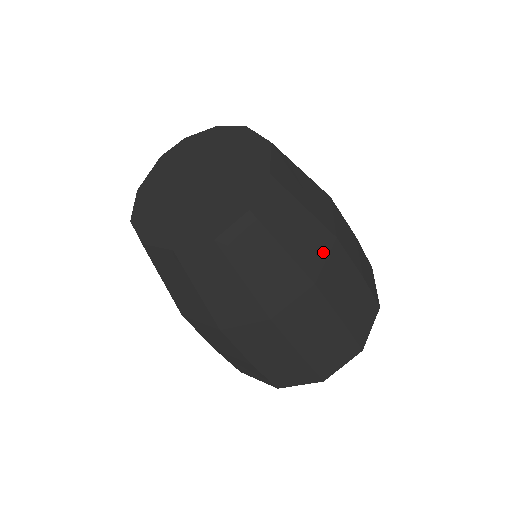
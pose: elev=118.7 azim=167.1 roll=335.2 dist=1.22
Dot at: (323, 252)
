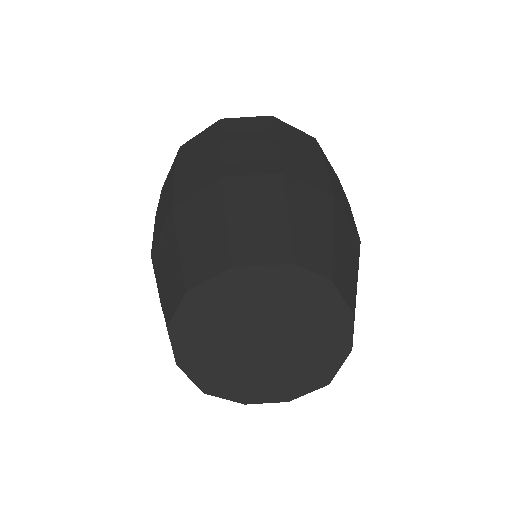
Dot at: occluded
